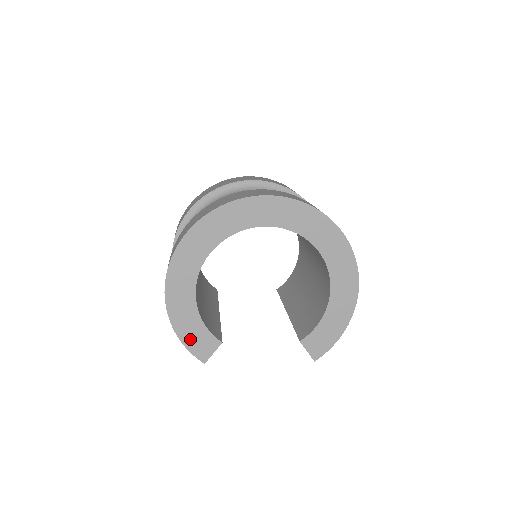
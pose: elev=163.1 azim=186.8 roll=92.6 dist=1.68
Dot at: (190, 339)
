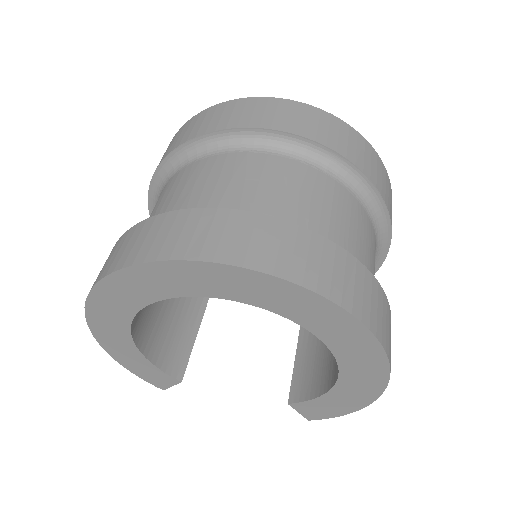
Dot at: (139, 371)
